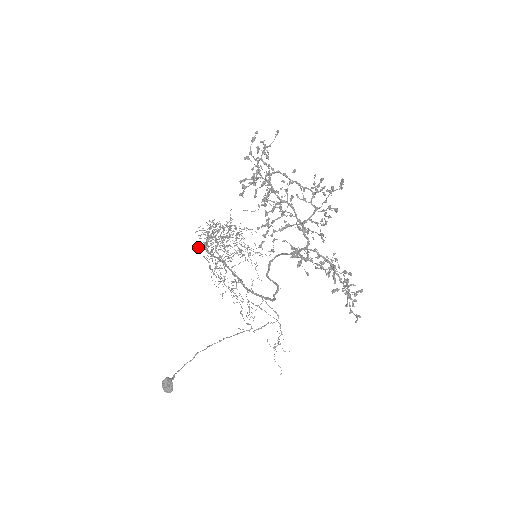
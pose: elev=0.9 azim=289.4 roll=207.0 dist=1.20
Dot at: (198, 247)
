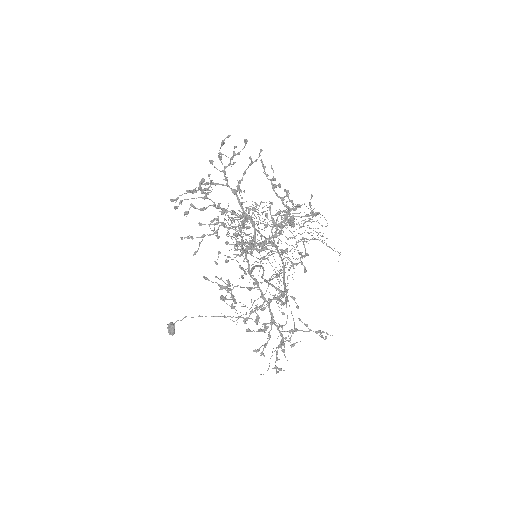
Dot at: occluded
